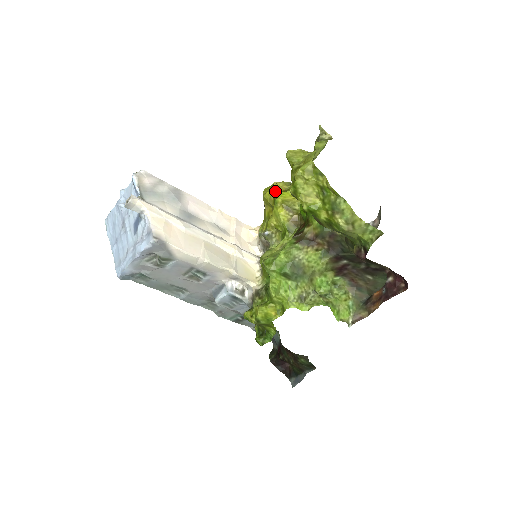
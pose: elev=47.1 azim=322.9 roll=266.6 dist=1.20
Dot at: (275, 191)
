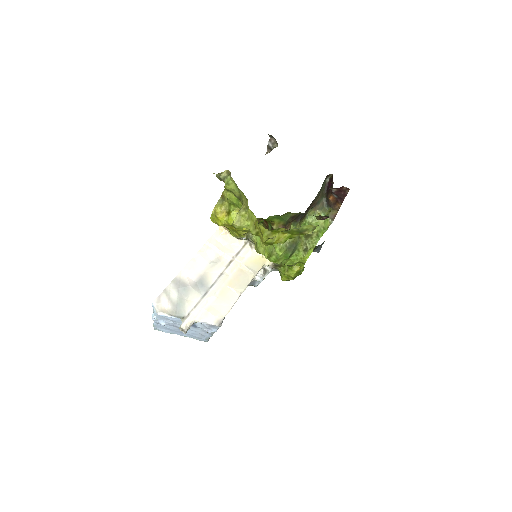
Dot at: (223, 219)
